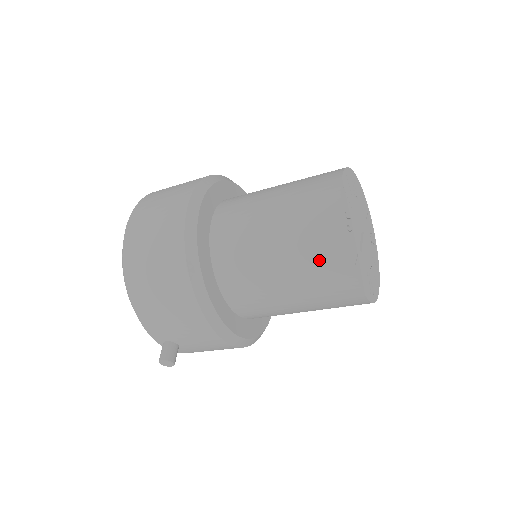
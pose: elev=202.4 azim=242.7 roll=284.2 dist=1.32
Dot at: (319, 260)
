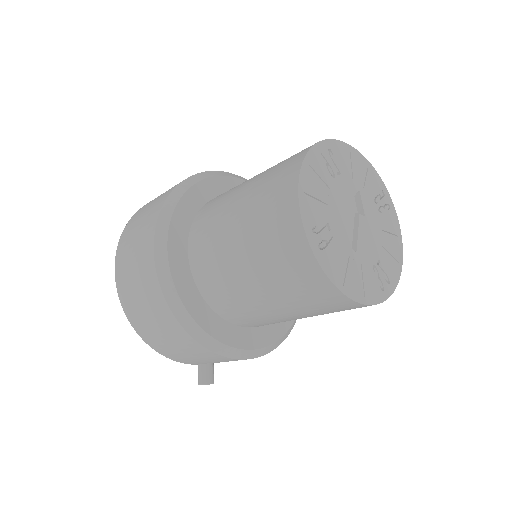
Dot at: (300, 288)
